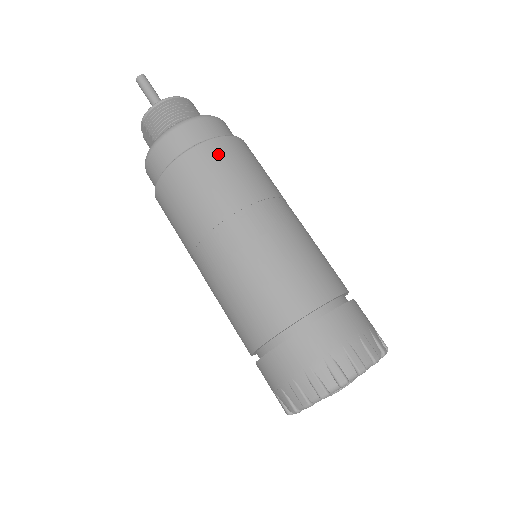
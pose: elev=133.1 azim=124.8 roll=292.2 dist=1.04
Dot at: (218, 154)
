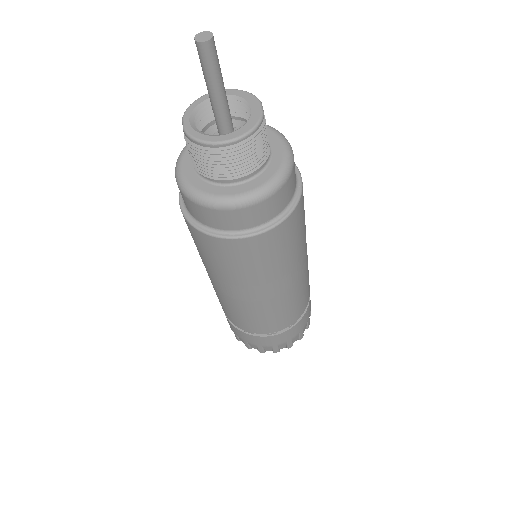
Dot at: (251, 250)
